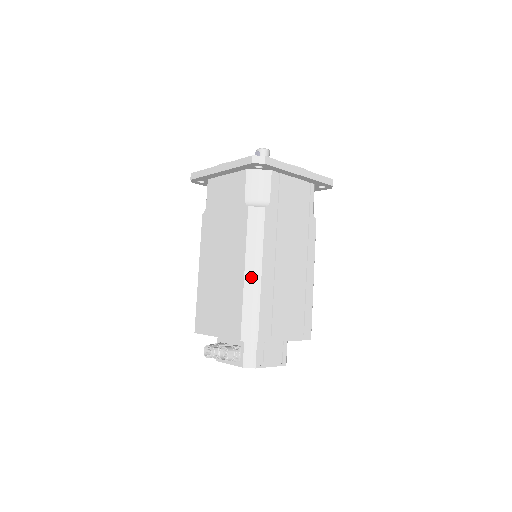
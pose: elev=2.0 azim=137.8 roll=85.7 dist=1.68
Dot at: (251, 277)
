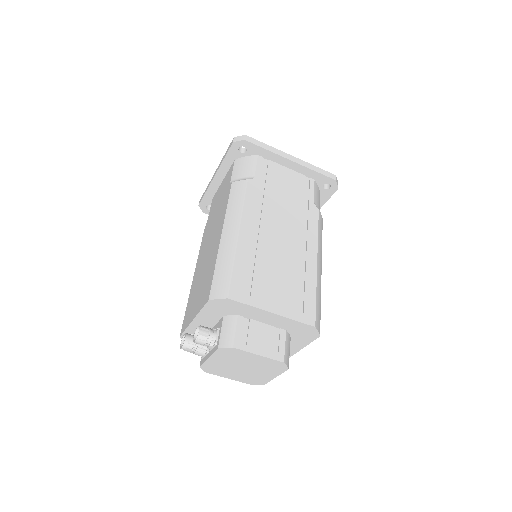
Dot at: (227, 237)
